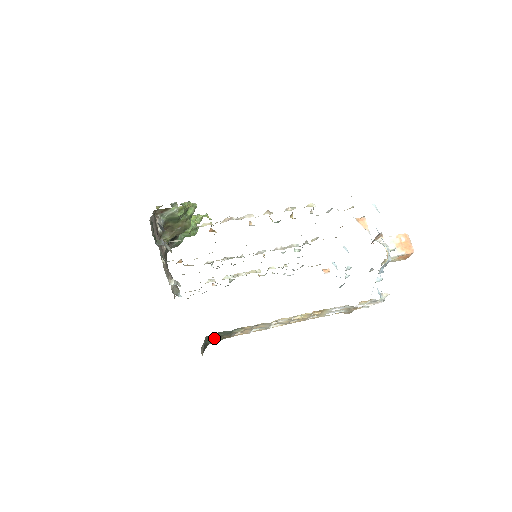
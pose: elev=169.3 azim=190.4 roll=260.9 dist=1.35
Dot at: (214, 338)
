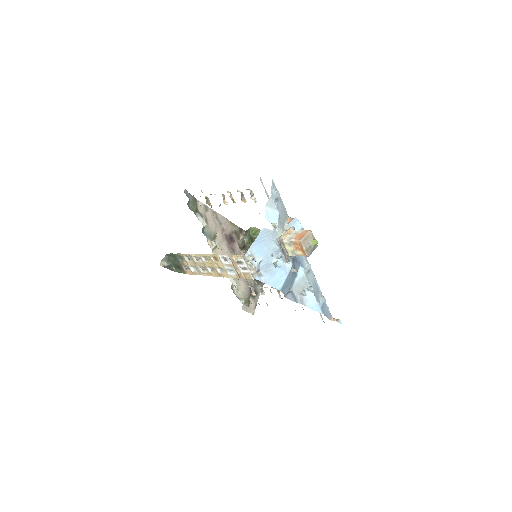
Dot at: (179, 269)
